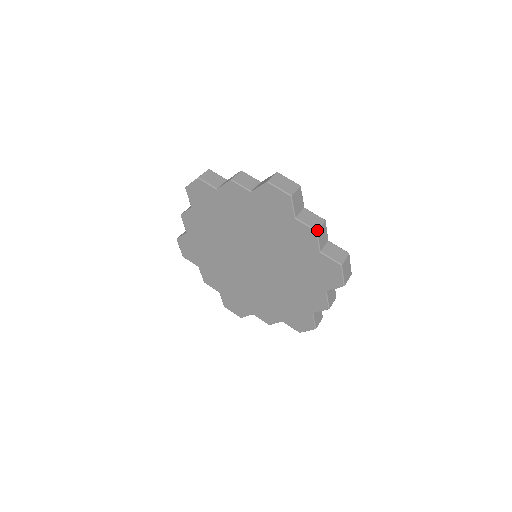
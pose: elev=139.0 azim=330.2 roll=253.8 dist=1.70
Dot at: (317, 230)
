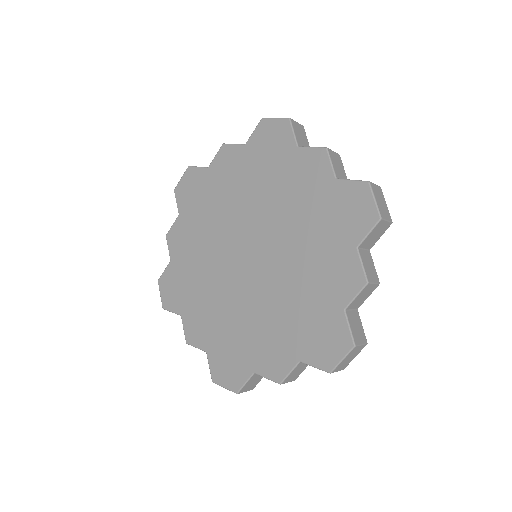
Dot at: (369, 282)
